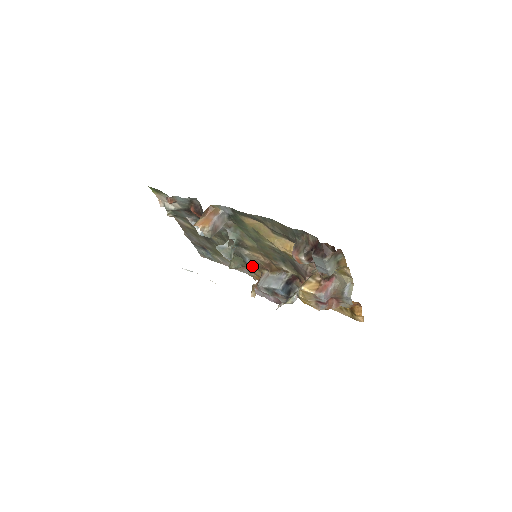
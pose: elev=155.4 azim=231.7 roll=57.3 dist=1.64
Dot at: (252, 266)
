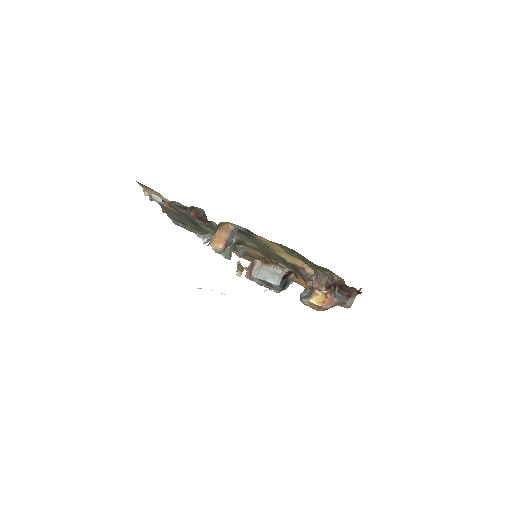
Dot at: (244, 255)
